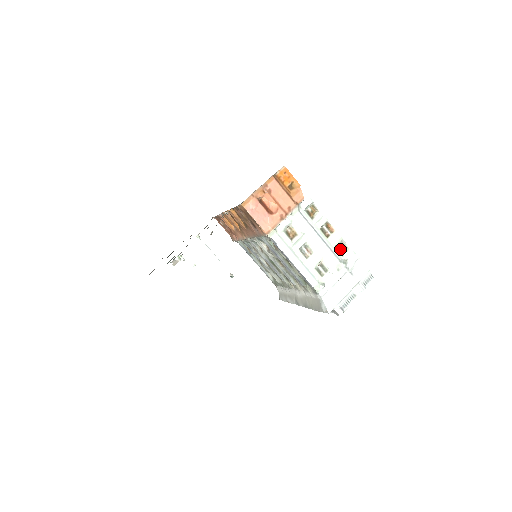
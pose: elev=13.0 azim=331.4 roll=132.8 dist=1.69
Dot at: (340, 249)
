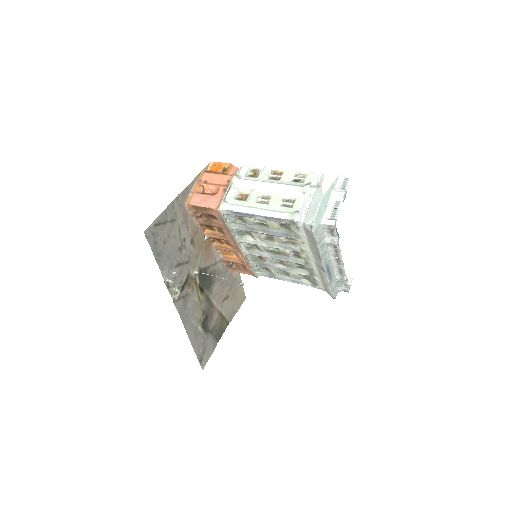
Dot at: (298, 180)
